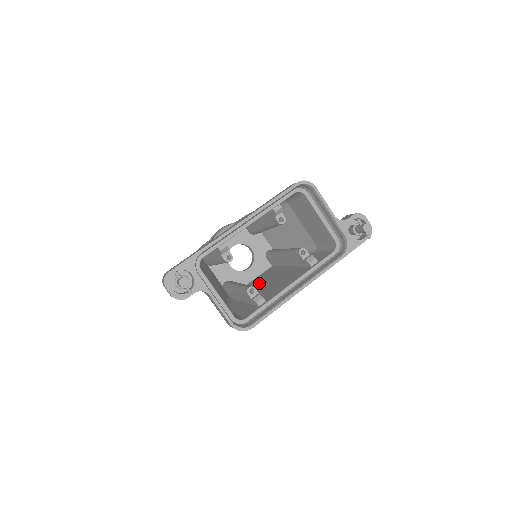
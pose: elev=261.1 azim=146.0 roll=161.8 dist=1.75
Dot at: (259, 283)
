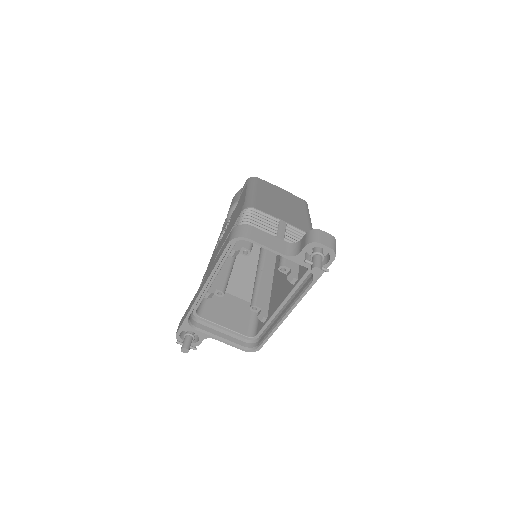
Dot at: occluded
